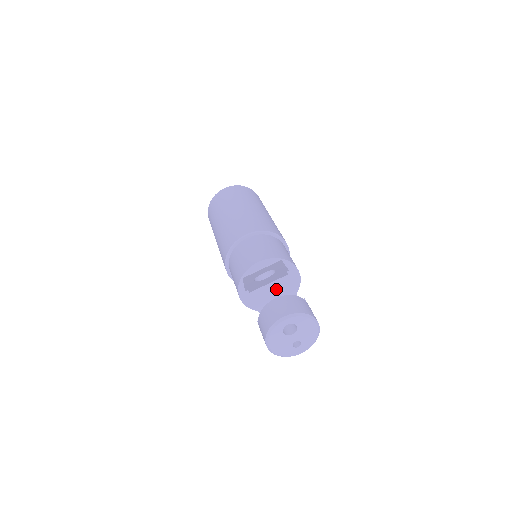
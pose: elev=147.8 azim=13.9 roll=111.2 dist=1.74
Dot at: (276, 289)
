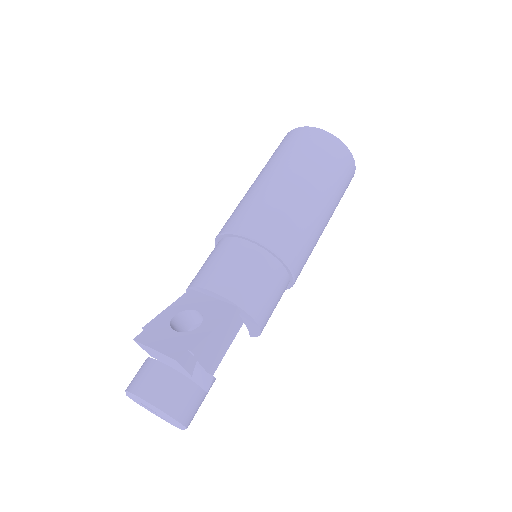
Dot at: (165, 357)
